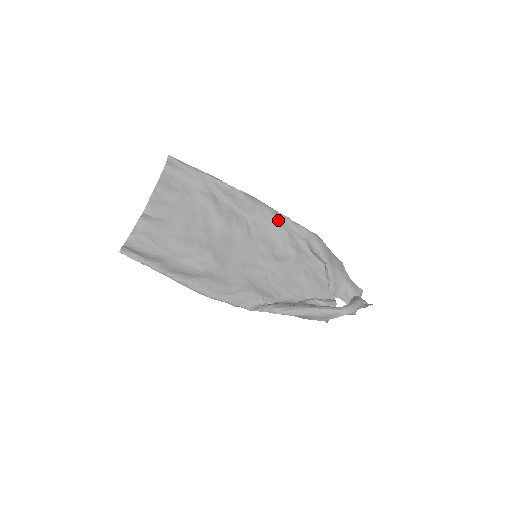
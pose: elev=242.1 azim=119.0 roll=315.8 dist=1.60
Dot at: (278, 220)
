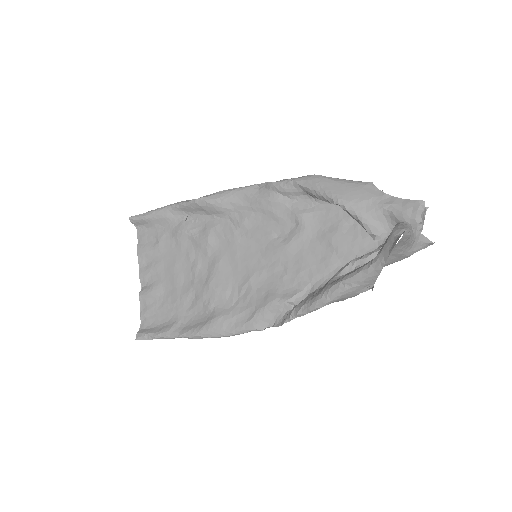
Dot at: (259, 195)
